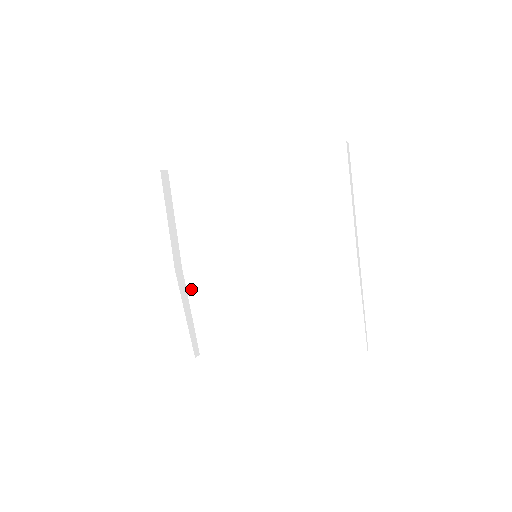
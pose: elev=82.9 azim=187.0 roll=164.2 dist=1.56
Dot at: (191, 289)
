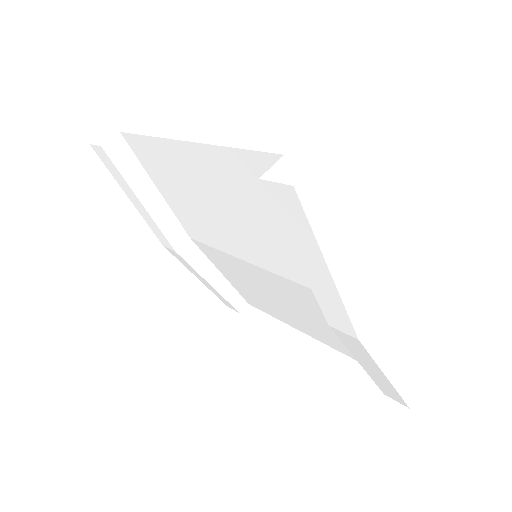
Dot at: (210, 258)
